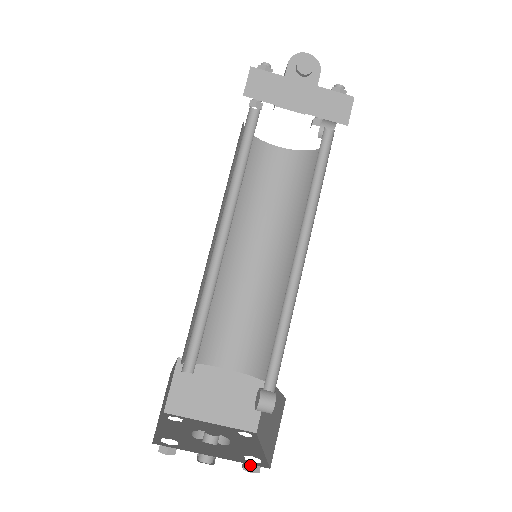
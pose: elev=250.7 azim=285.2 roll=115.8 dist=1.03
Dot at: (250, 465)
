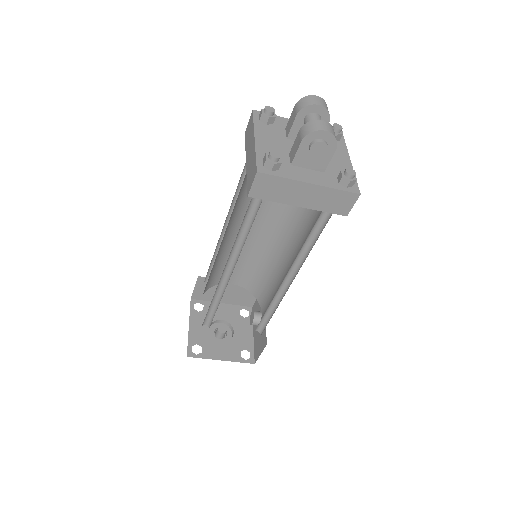
Dot at: (243, 360)
